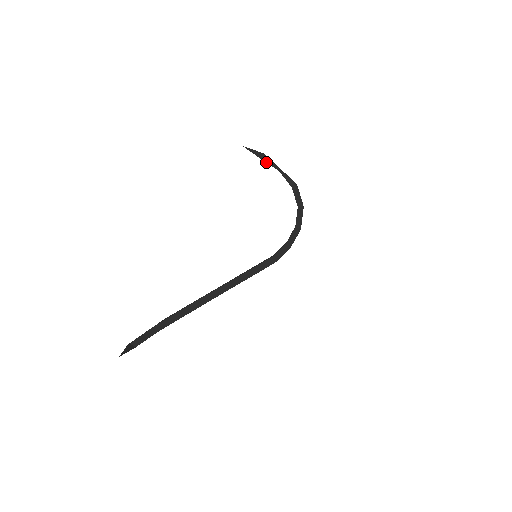
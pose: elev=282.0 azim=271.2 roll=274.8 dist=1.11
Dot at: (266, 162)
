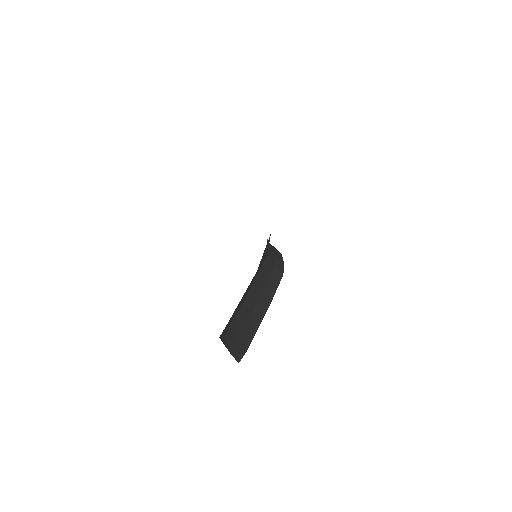
Dot at: occluded
